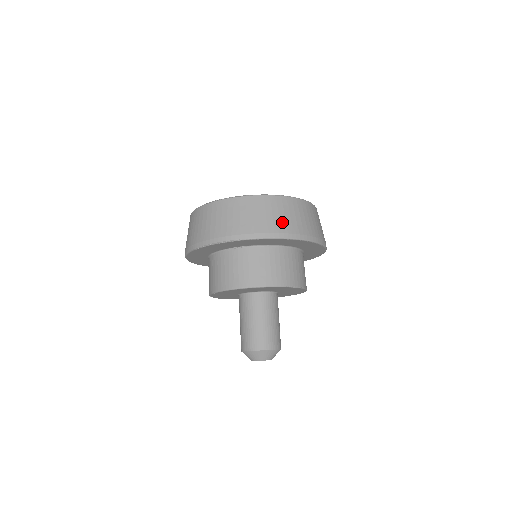
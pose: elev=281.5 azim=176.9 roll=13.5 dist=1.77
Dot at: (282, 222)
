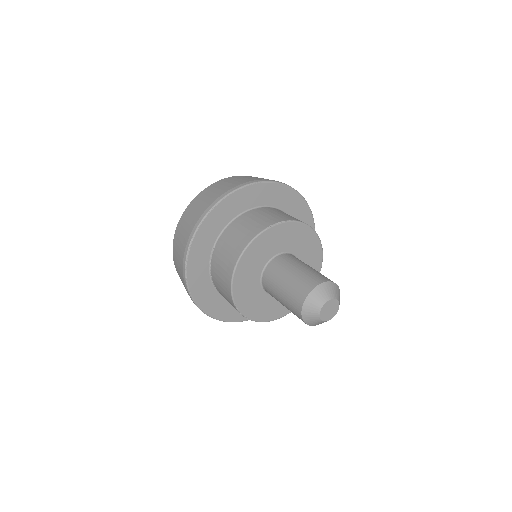
Dot at: (213, 196)
